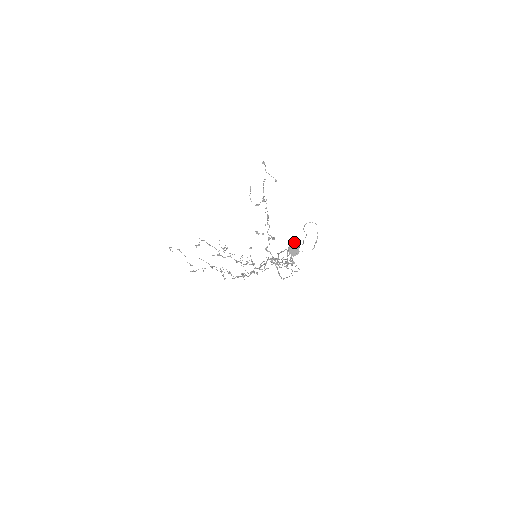
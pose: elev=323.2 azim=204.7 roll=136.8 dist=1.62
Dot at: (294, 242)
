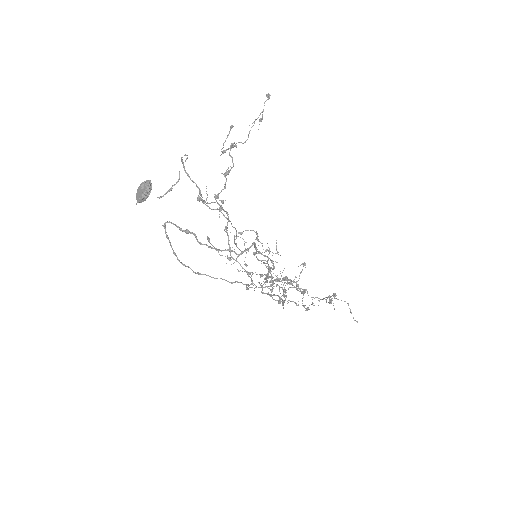
Dot at: (148, 180)
